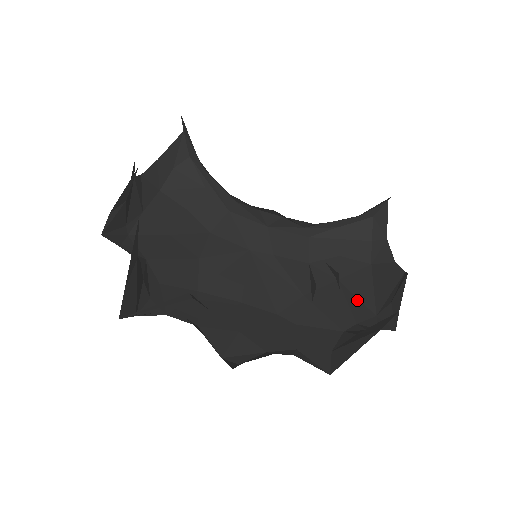
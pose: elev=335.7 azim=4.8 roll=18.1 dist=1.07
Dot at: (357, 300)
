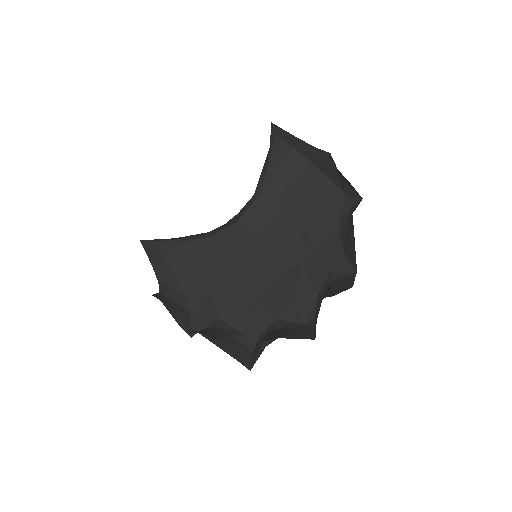
Dot at: (326, 198)
